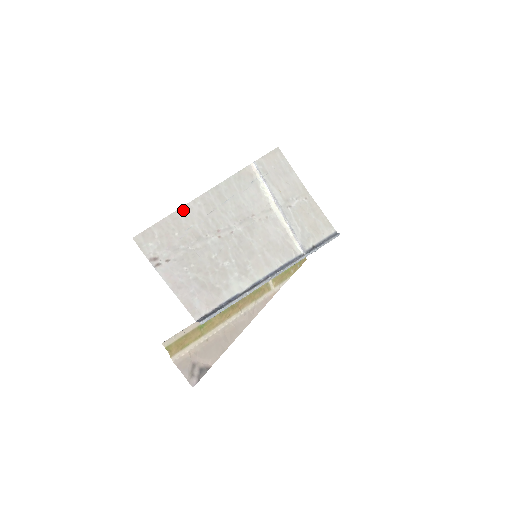
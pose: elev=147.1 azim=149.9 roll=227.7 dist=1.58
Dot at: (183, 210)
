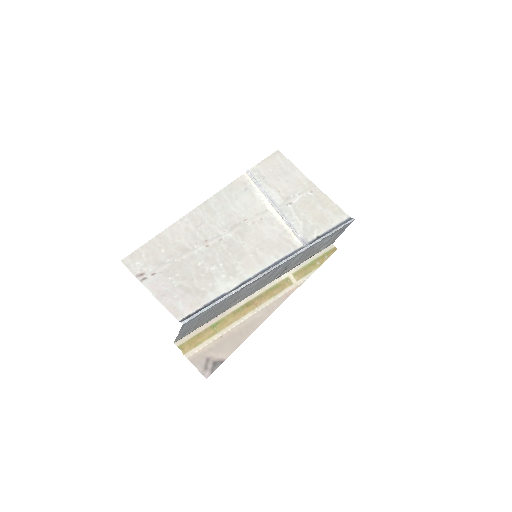
Dot at: (170, 229)
